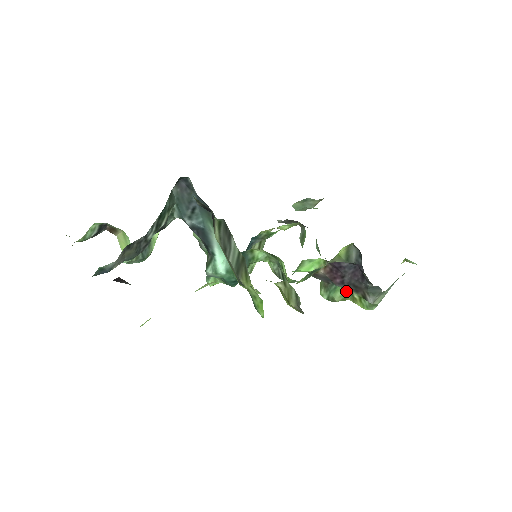
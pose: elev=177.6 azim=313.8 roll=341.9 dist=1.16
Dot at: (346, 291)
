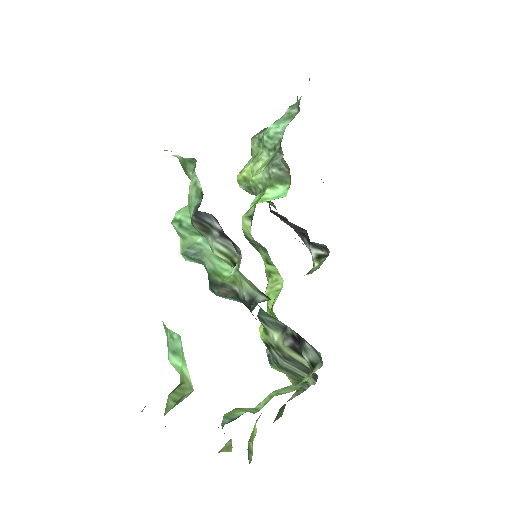
Dot at: occluded
